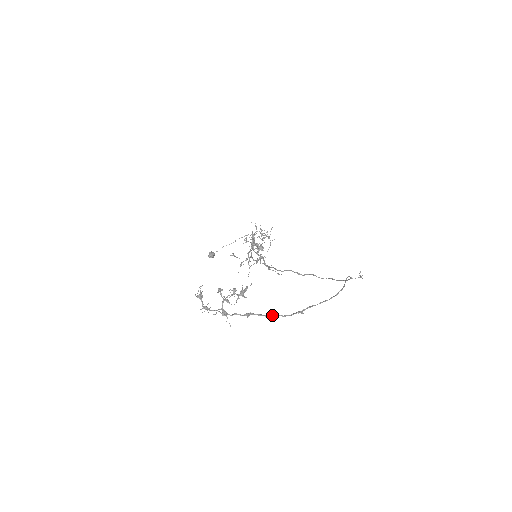
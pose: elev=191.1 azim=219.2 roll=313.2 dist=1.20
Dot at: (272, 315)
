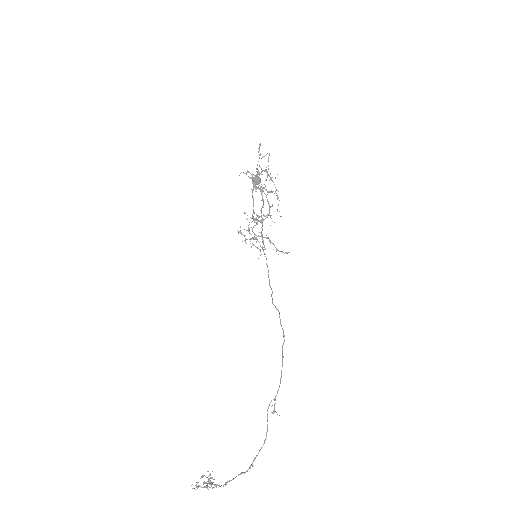
Dot at: (238, 475)
